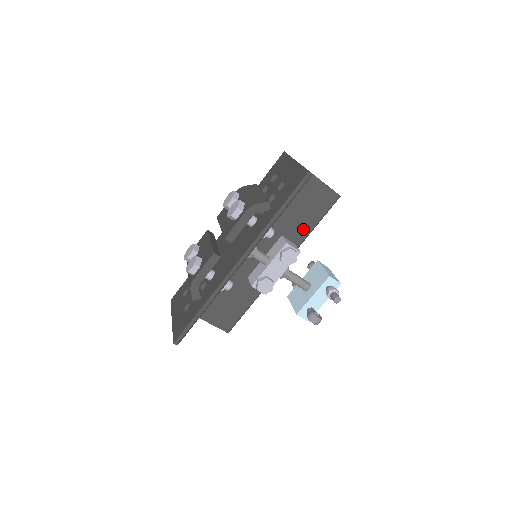
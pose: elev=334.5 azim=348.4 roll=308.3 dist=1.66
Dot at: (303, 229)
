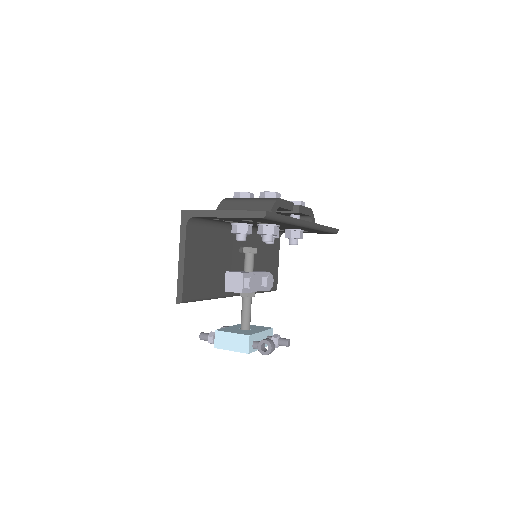
Dot at: occluded
